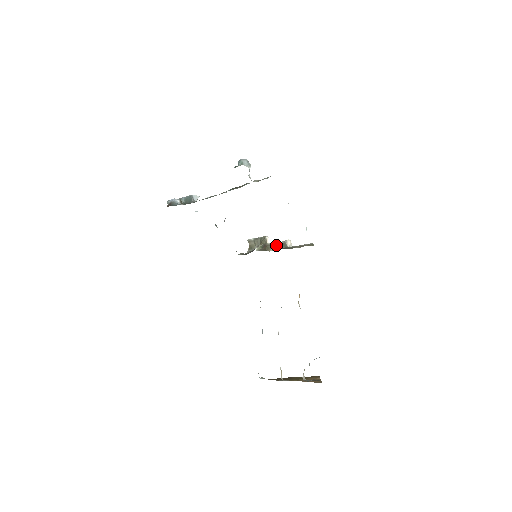
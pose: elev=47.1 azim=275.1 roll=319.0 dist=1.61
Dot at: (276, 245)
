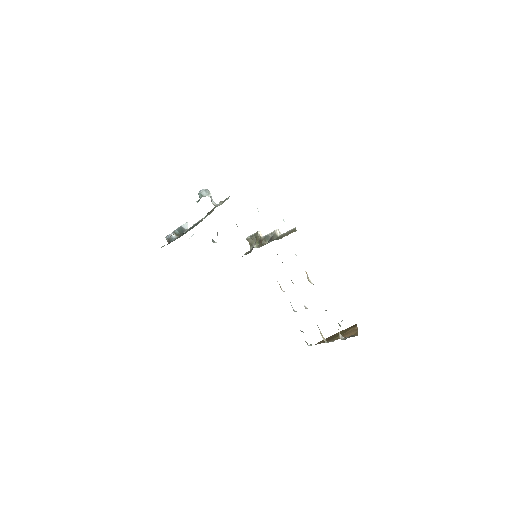
Dot at: (269, 237)
